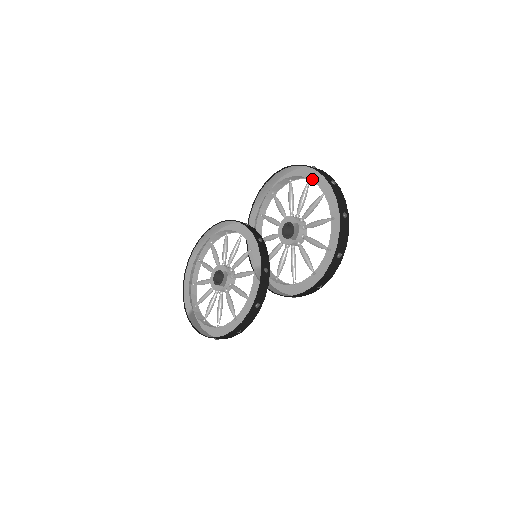
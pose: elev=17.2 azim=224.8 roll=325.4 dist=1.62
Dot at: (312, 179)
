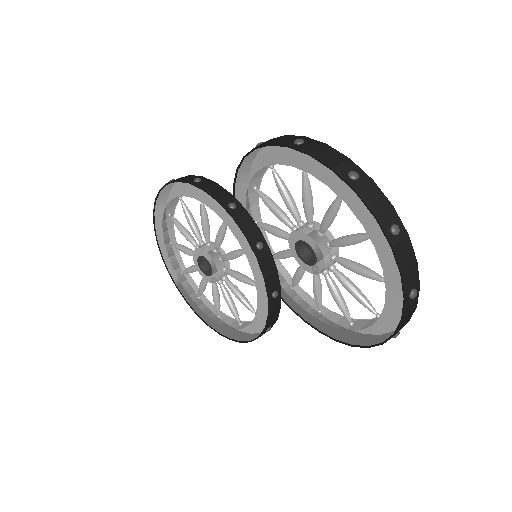
Dot at: (350, 206)
